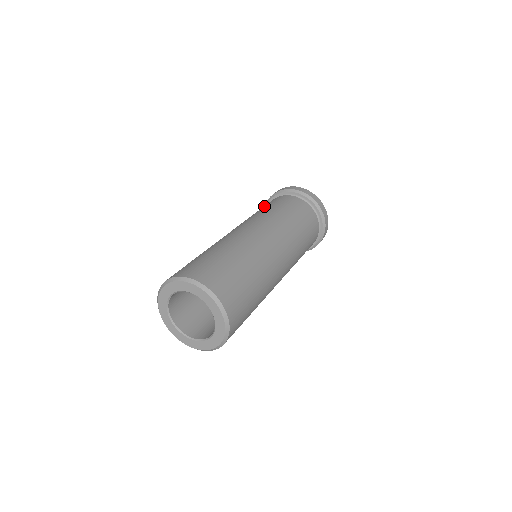
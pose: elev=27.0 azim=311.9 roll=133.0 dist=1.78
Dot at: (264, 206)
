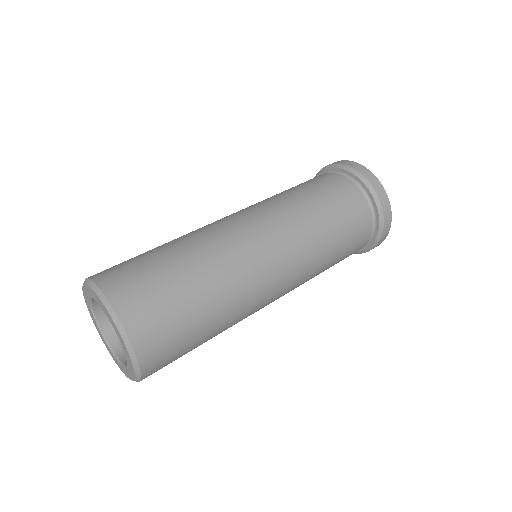
Dot at: occluded
